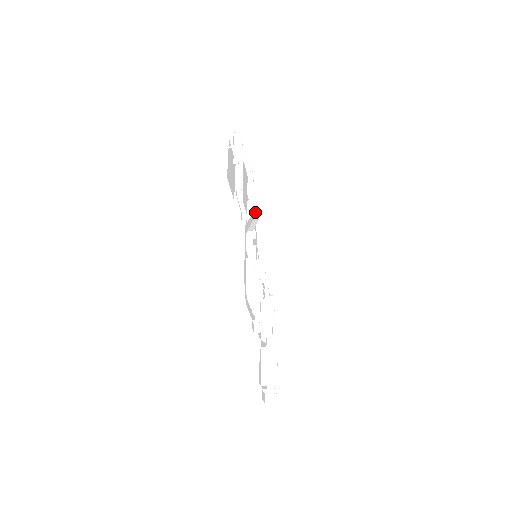
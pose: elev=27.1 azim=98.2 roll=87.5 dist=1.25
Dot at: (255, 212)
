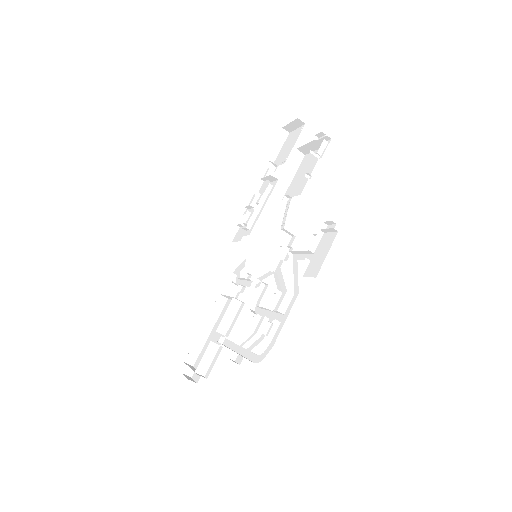
Dot at: (297, 252)
